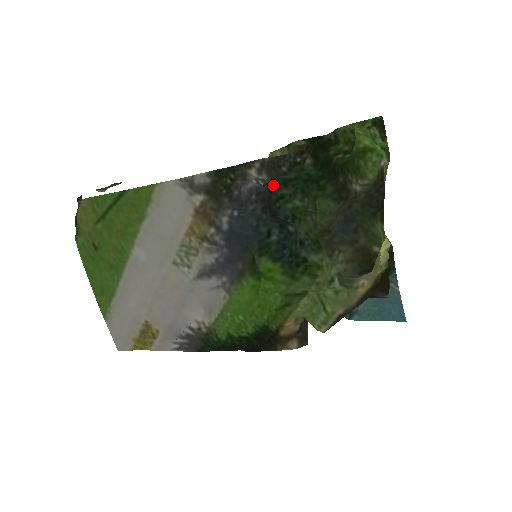
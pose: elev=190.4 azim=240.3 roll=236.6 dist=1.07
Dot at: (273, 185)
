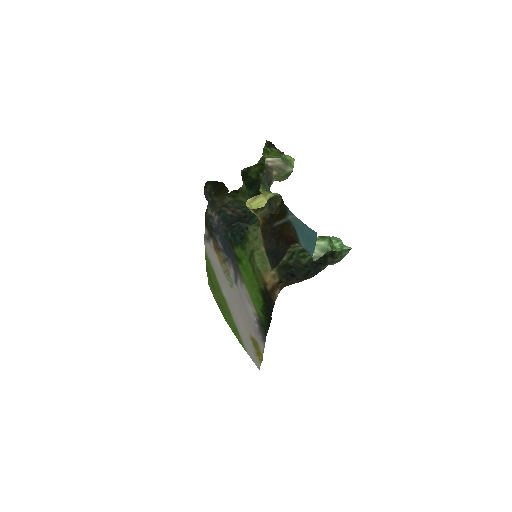
Dot at: (247, 214)
